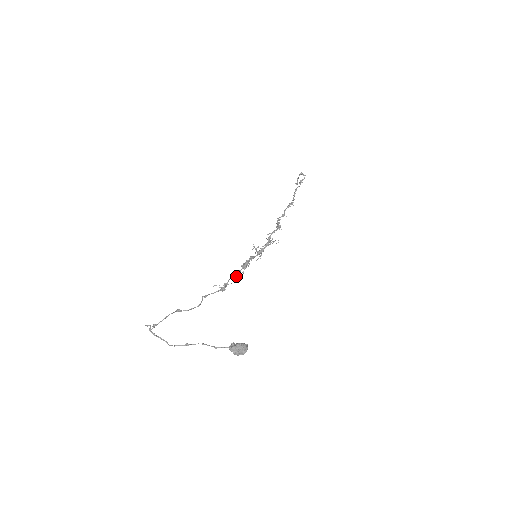
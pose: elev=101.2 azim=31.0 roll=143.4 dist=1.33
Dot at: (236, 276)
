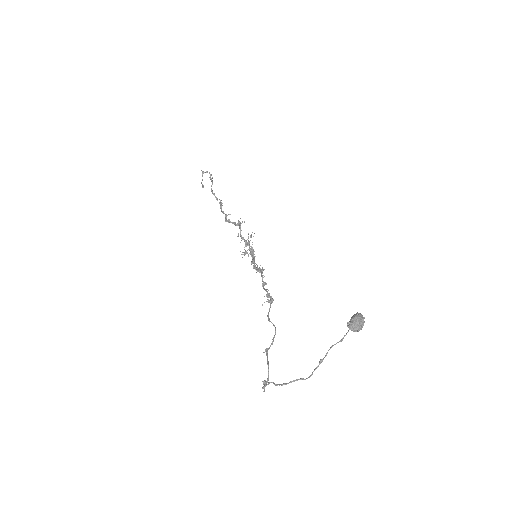
Dot at: (264, 283)
